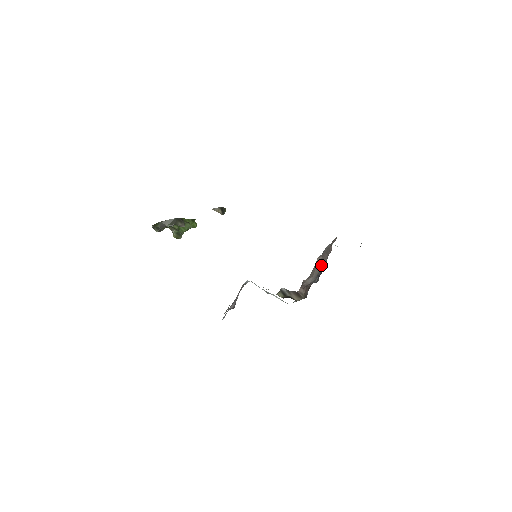
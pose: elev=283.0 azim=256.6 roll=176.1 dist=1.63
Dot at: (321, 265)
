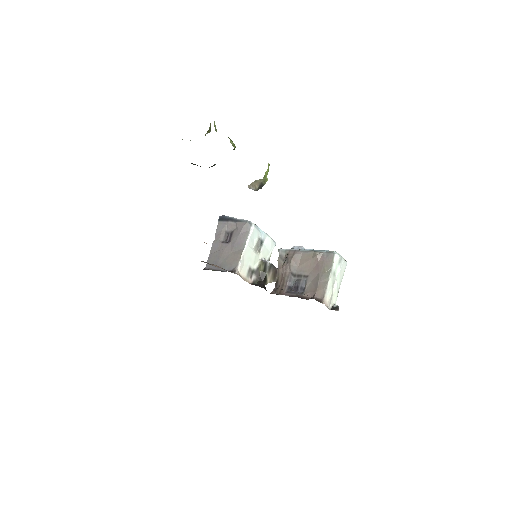
Dot at: (309, 272)
